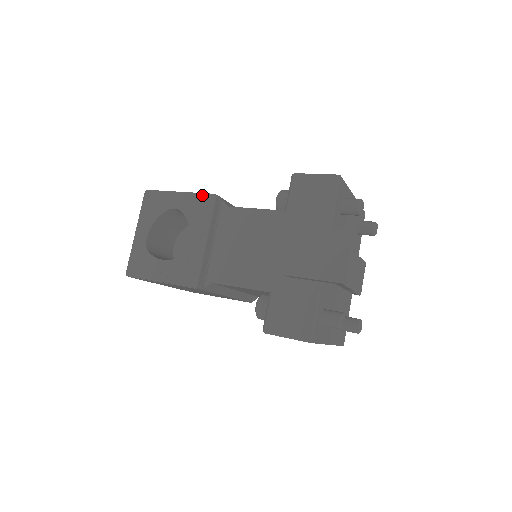
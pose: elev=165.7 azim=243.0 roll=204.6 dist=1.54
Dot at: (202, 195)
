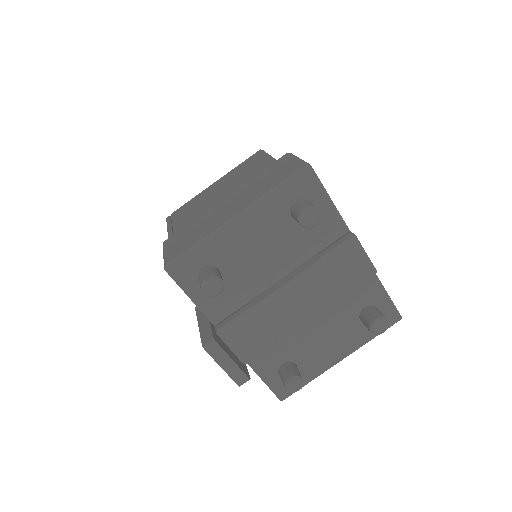
Dot at: occluded
